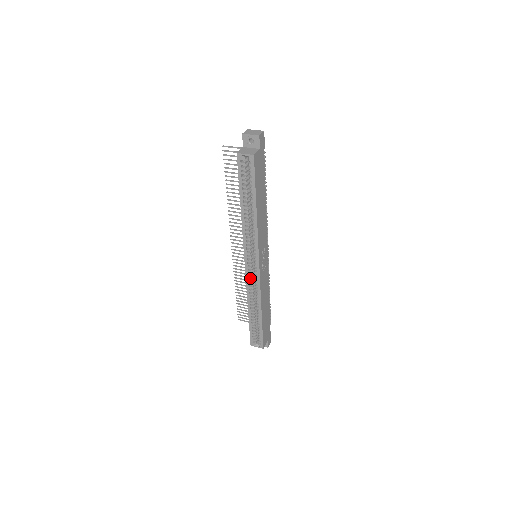
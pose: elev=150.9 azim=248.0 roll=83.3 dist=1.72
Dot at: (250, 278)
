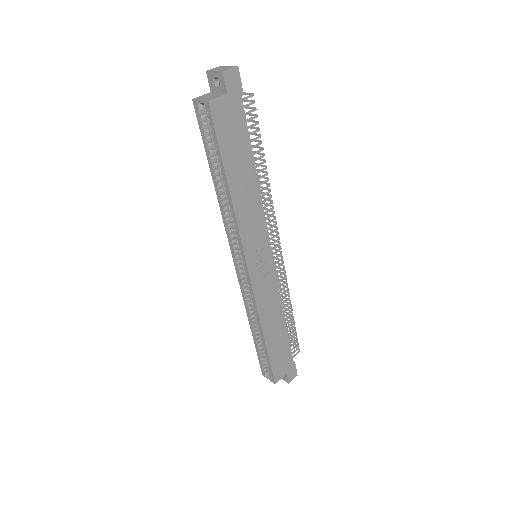
Dot at: (244, 285)
